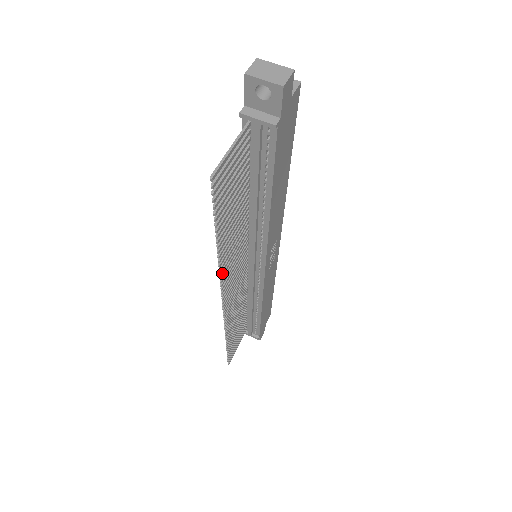
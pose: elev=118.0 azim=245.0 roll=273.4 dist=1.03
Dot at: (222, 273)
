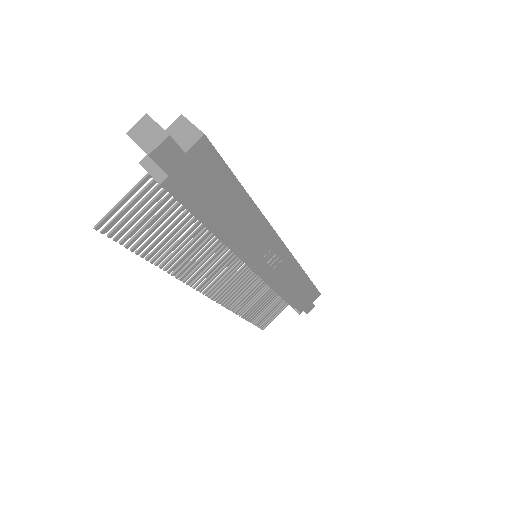
Dot at: (185, 278)
